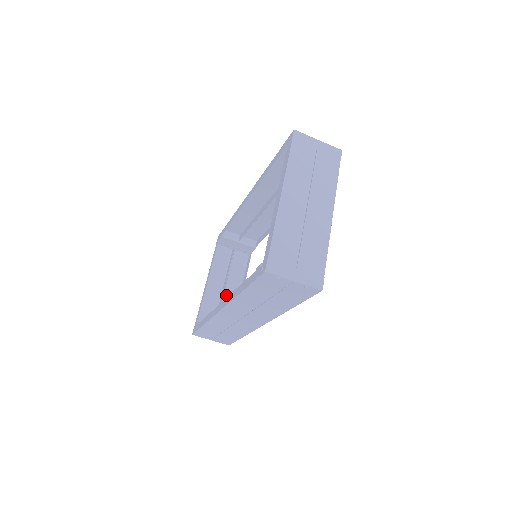
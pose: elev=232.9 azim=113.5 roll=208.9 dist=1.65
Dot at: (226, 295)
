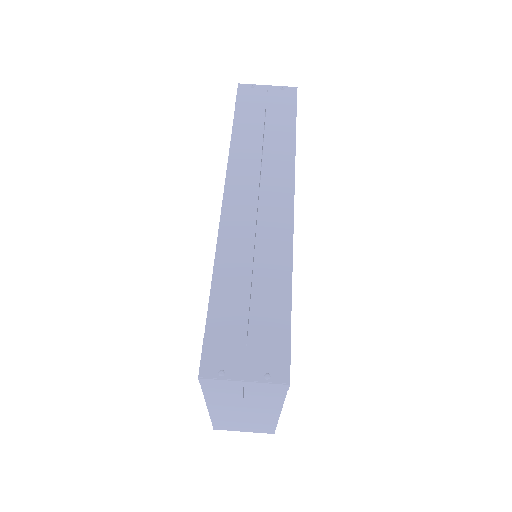
Dot at: (252, 409)
